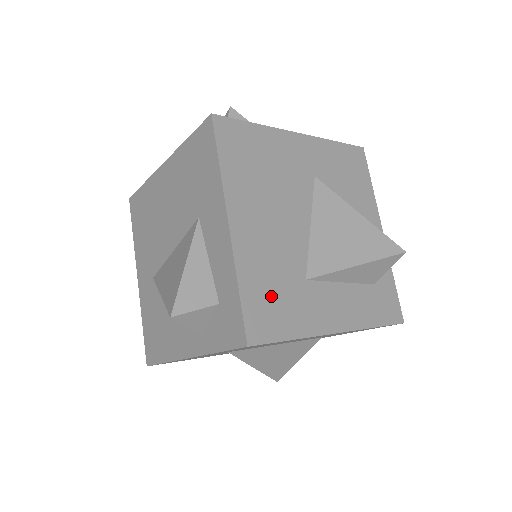
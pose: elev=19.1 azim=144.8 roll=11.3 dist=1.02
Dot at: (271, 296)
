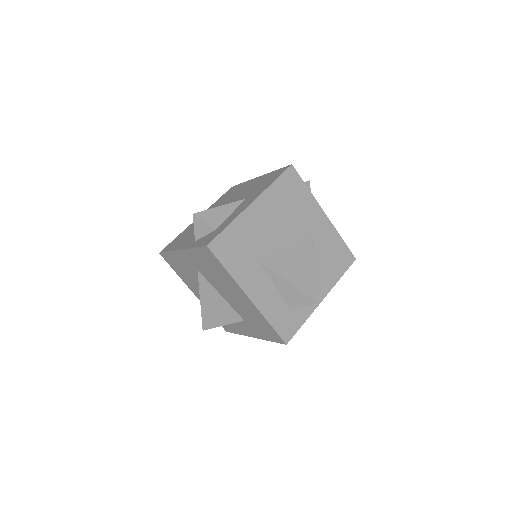
Dot at: (237, 245)
